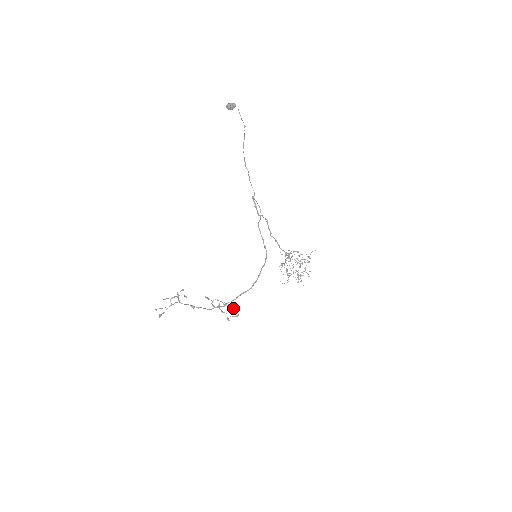
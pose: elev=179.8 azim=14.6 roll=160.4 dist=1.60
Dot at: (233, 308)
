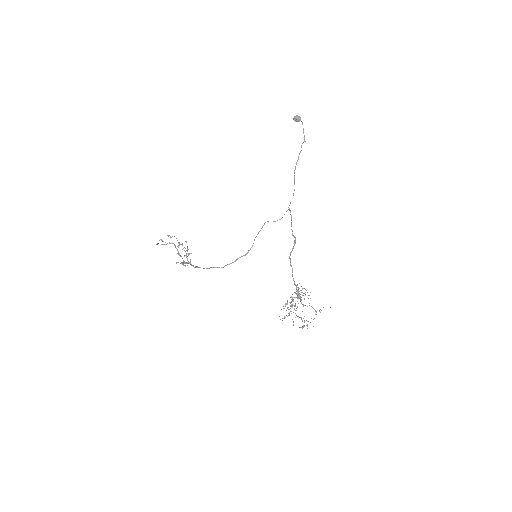
Dot at: occluded
